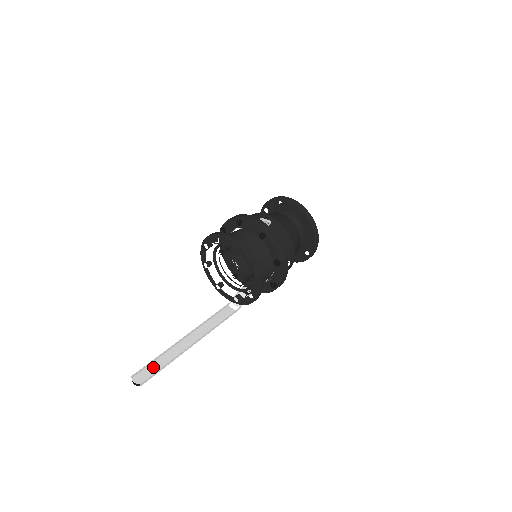
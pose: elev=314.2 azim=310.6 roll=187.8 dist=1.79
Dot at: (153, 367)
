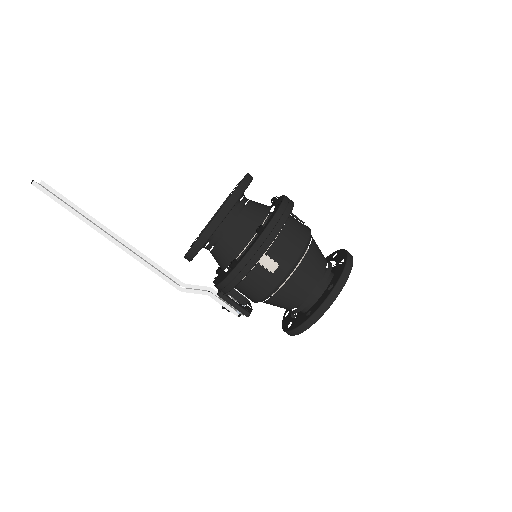
Dot at: occluded
